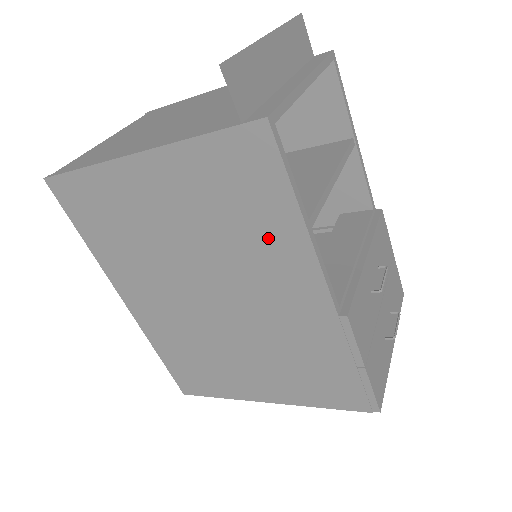
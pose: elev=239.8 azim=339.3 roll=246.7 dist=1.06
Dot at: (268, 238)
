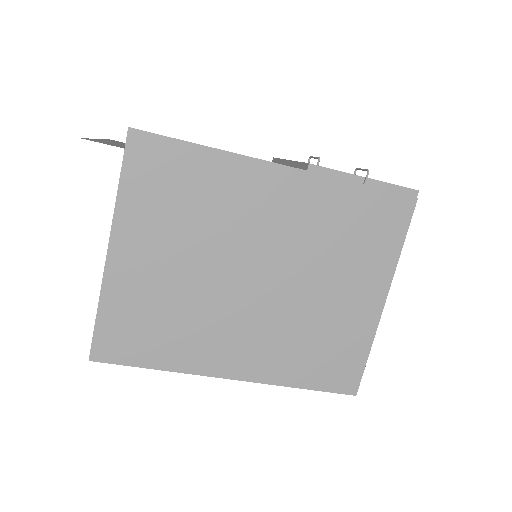
Dot at: (218, 187)
